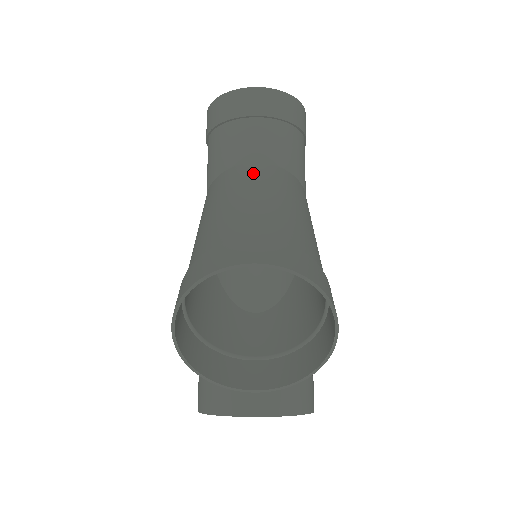
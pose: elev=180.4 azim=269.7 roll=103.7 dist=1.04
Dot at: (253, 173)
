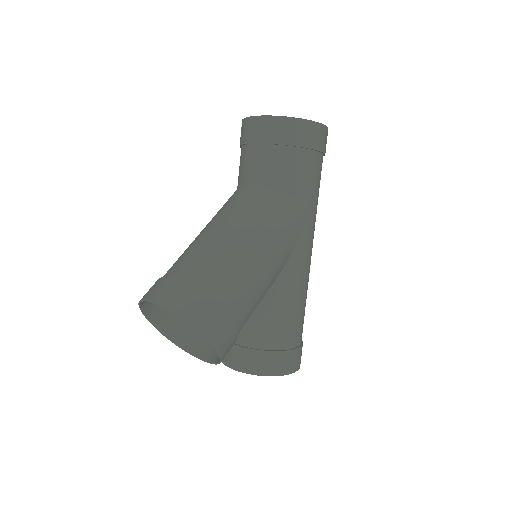
Dot at: (237, 200)
